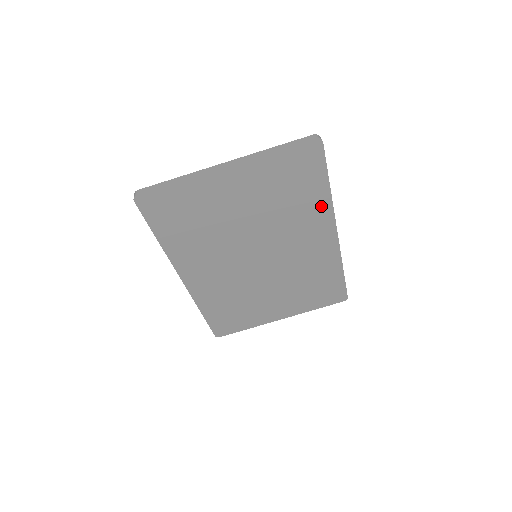
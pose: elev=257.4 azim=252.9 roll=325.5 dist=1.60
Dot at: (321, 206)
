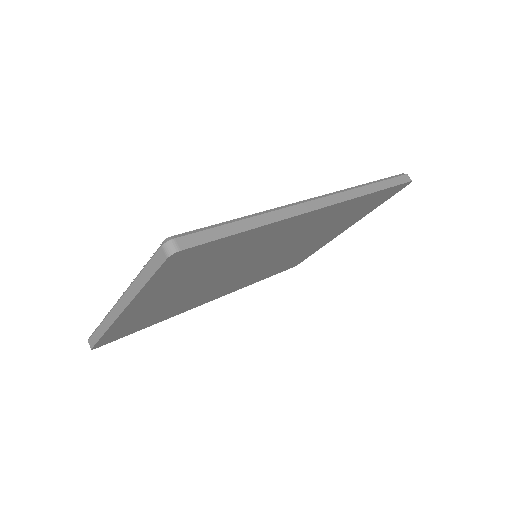
Dot at: (269, 230)
